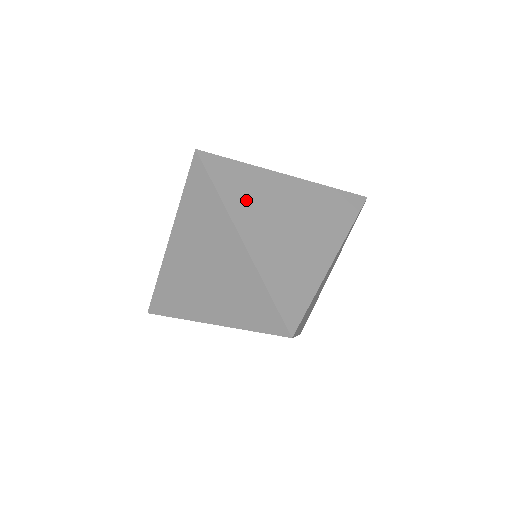
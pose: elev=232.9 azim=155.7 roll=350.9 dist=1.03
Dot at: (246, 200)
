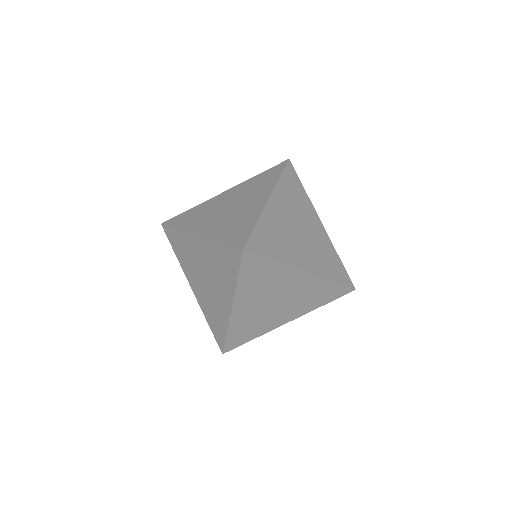
Dot at: (197, 219)
